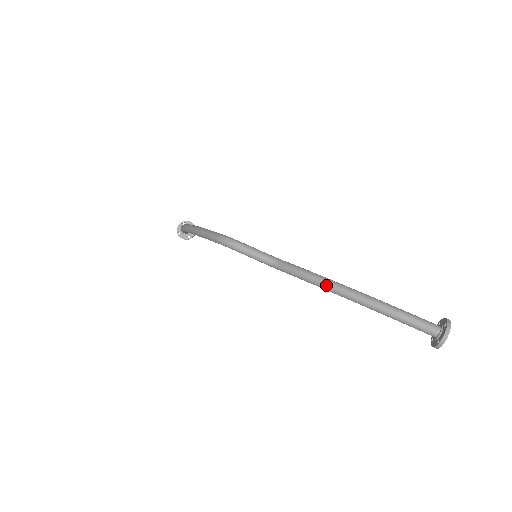
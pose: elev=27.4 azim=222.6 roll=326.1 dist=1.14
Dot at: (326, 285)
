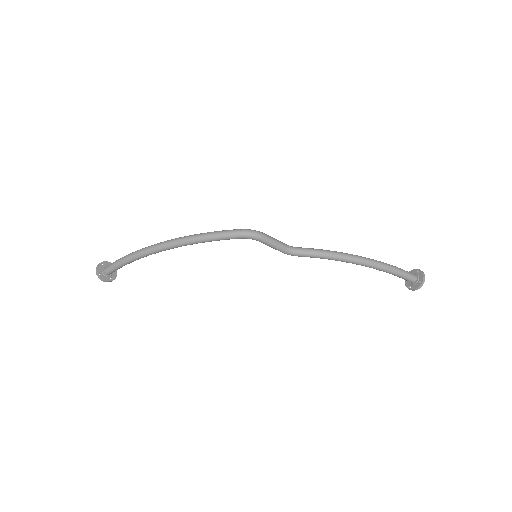
Dot at: (345, 256)
